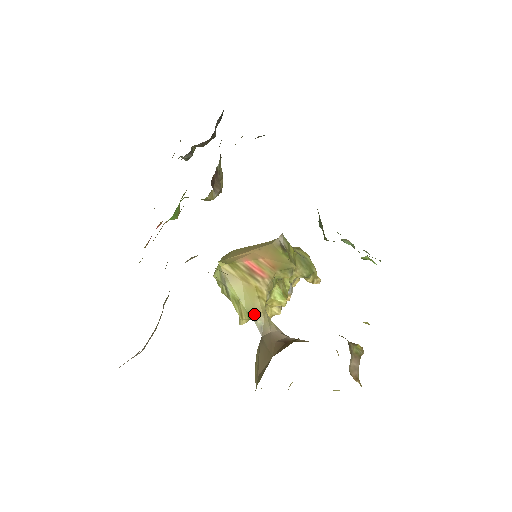
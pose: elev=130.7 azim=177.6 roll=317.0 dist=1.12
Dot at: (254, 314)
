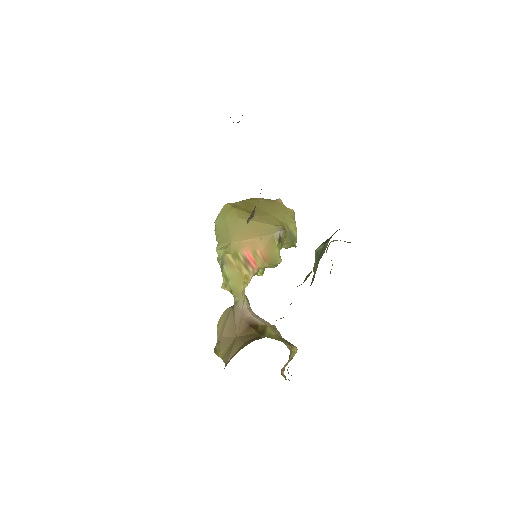
Dot at: (235, 293)
